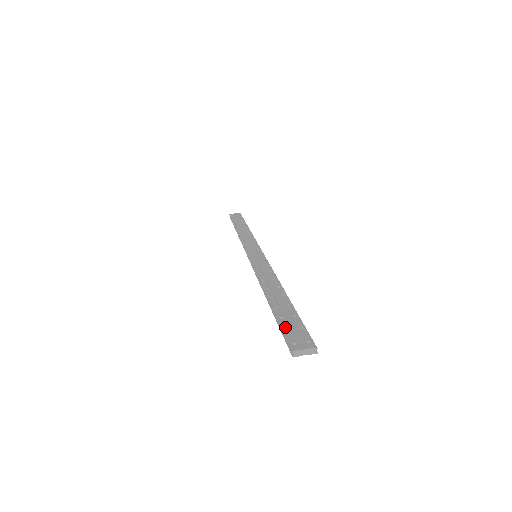
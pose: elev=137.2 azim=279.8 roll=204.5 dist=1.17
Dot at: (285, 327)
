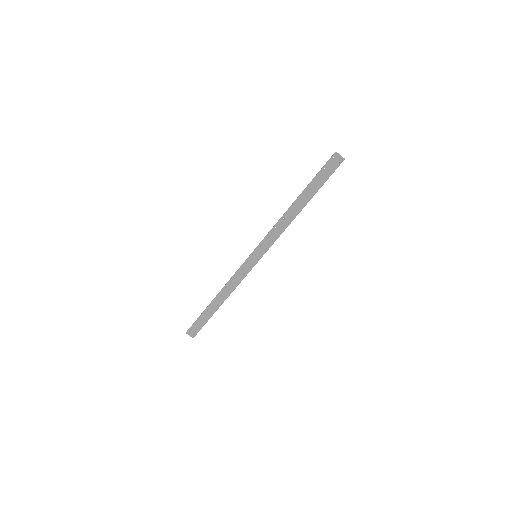
Dot at: (196, 323)
